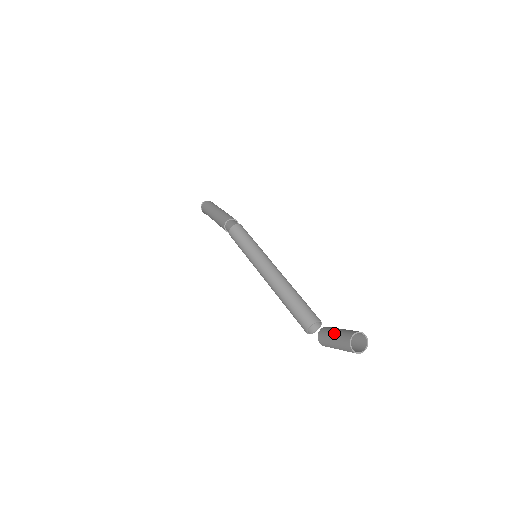
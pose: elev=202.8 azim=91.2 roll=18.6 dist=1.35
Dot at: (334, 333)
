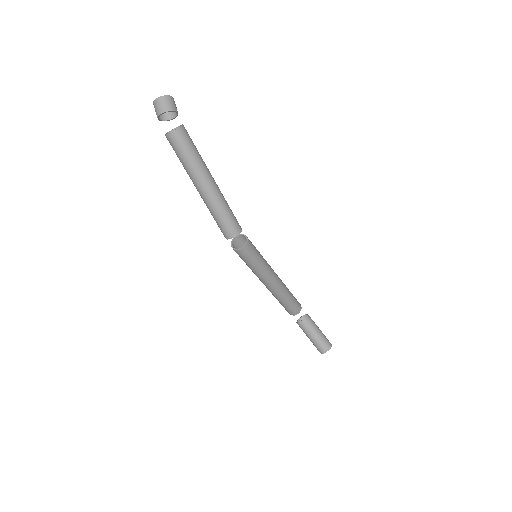
Dot at: (312, 338)
